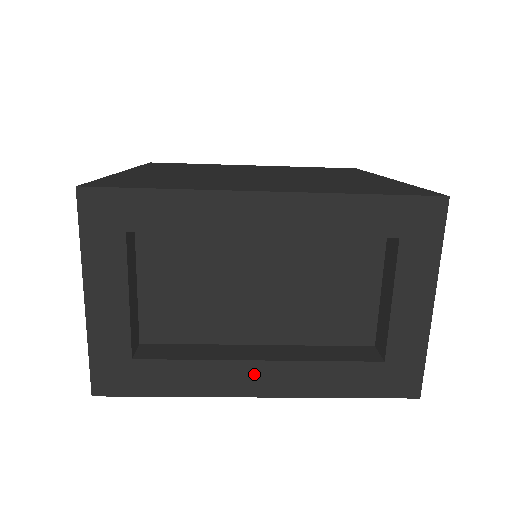
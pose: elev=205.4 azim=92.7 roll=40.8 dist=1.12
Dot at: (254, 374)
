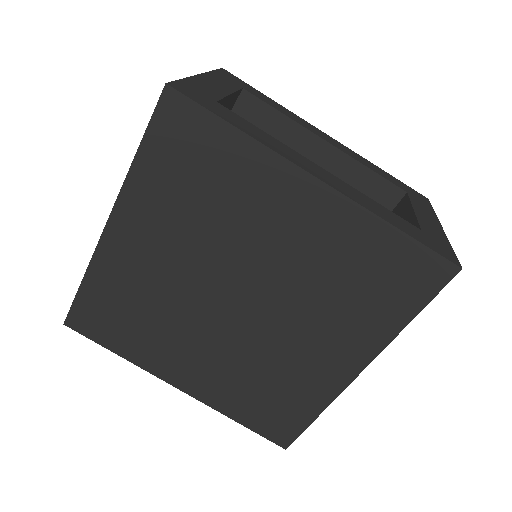
Dot at: (316, 169)
